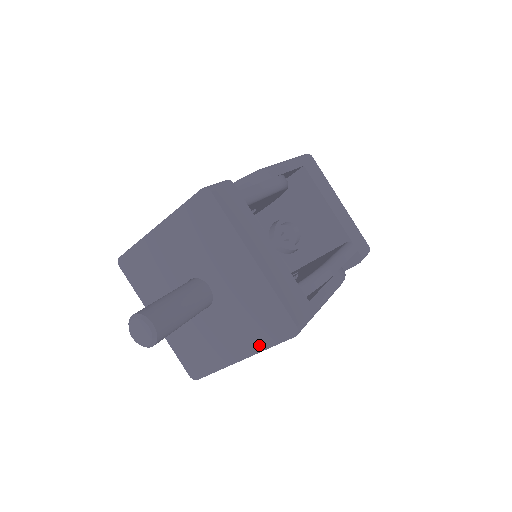
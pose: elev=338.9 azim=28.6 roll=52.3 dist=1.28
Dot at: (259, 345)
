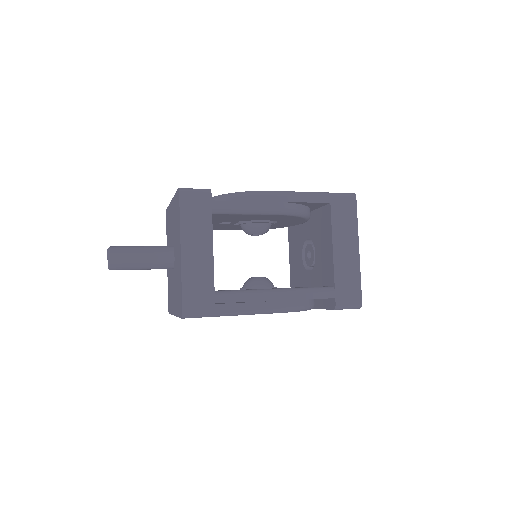
Dot at: (177, 311)
